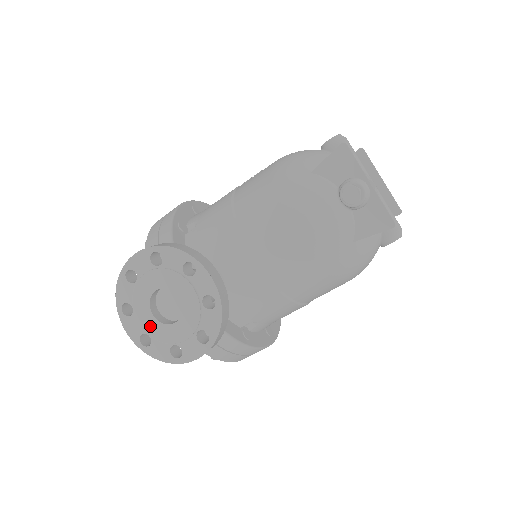
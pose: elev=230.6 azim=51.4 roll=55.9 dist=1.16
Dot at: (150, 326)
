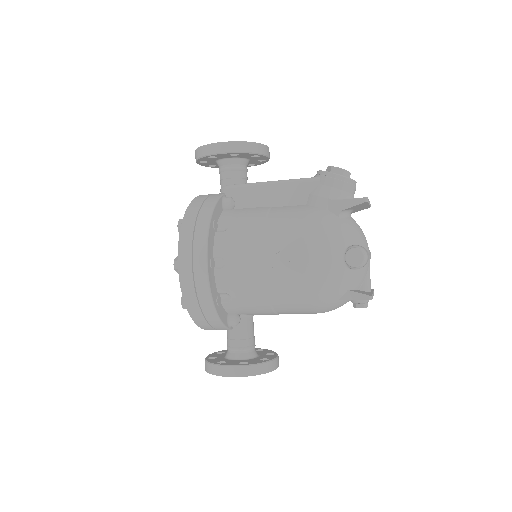
Dot at: occluded
